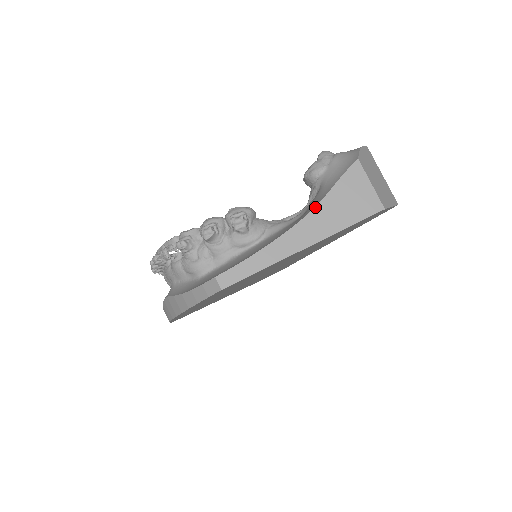
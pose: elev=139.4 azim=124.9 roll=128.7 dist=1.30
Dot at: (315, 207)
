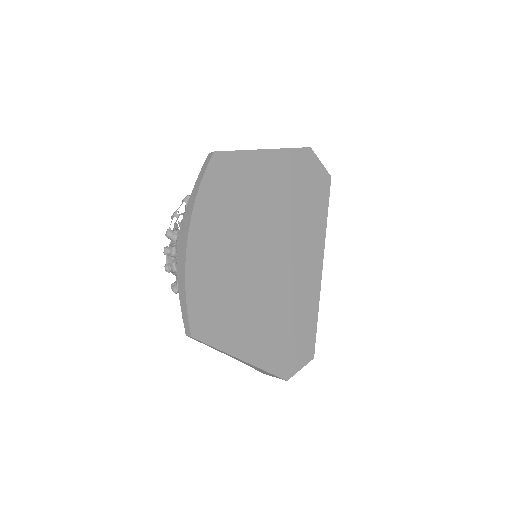
Dot at: occluded
